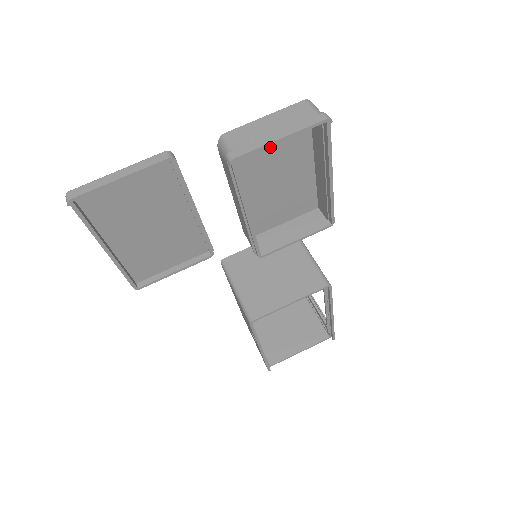
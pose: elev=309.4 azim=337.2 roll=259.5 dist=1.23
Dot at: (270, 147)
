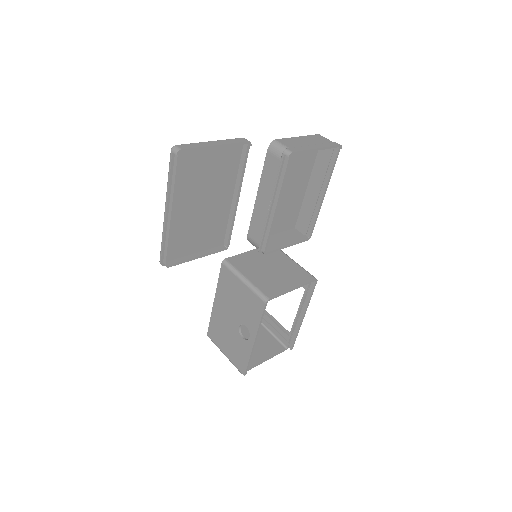
Dot at: (293, 161)
